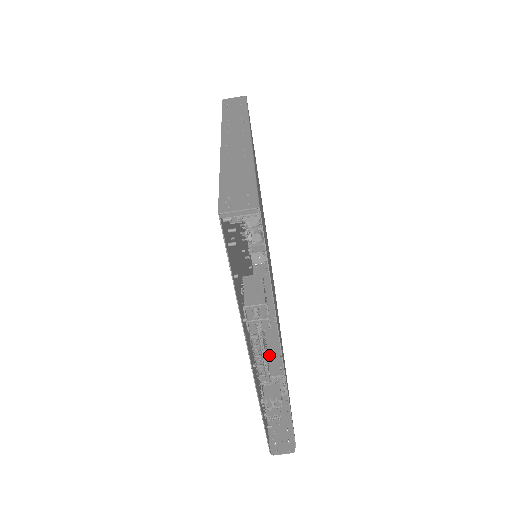
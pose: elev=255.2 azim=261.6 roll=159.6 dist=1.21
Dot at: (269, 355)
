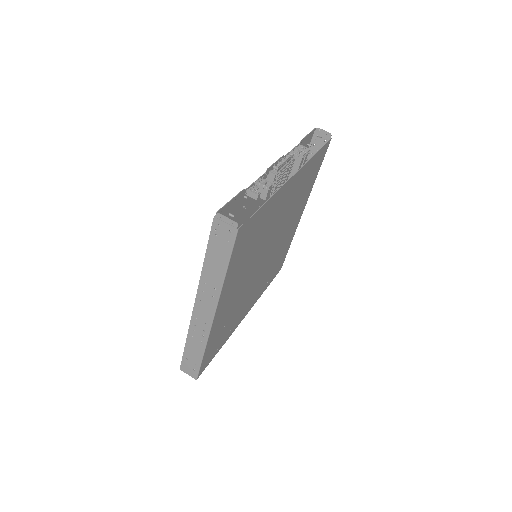
Dot at: occluded
